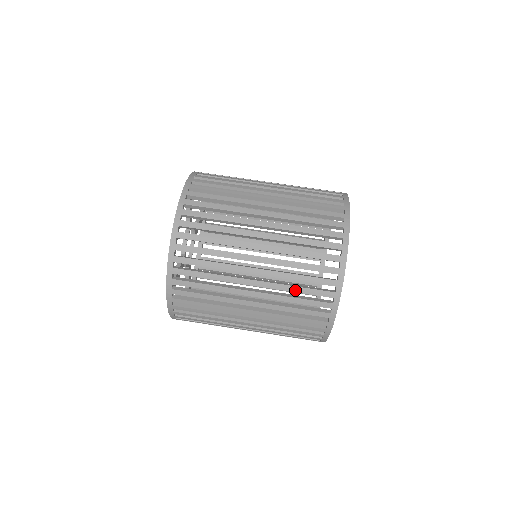
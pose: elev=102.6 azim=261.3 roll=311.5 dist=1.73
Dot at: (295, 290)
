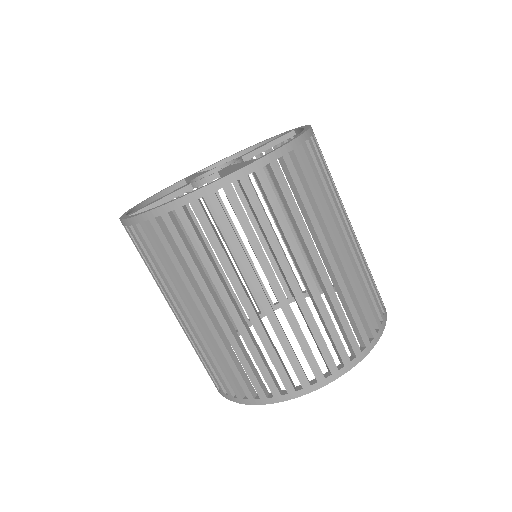
Dot at: (209, 359)
